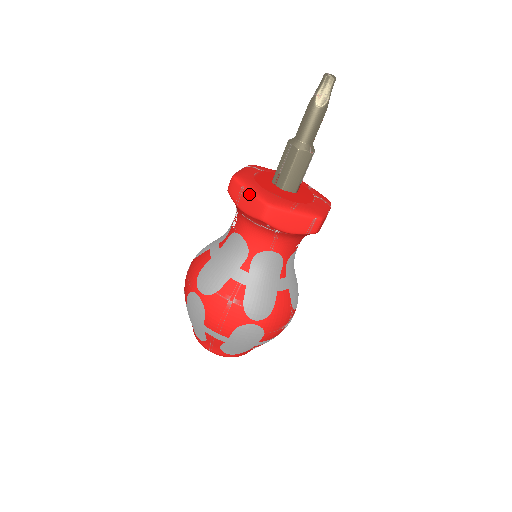
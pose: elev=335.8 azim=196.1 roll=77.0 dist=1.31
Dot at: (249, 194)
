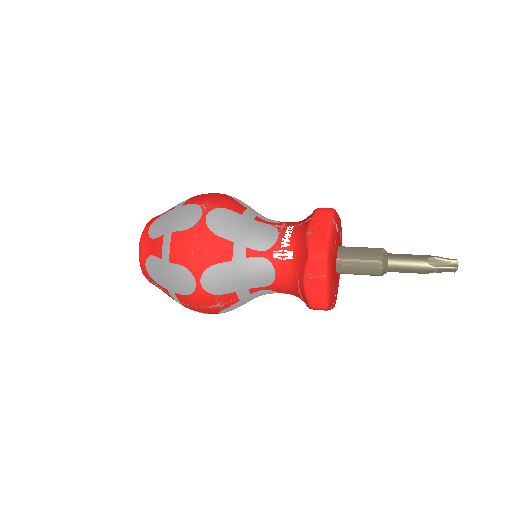
Dot at: (324, 287)
